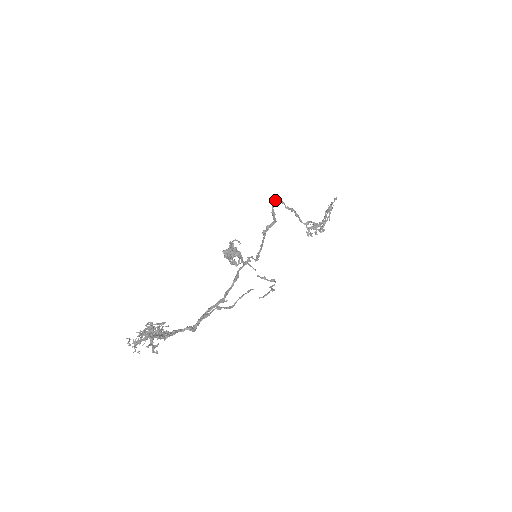
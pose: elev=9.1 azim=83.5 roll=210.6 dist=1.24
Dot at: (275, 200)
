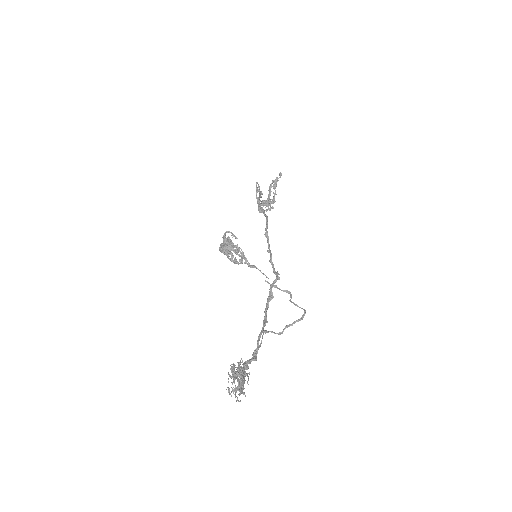
Dot at: (257, 187)
